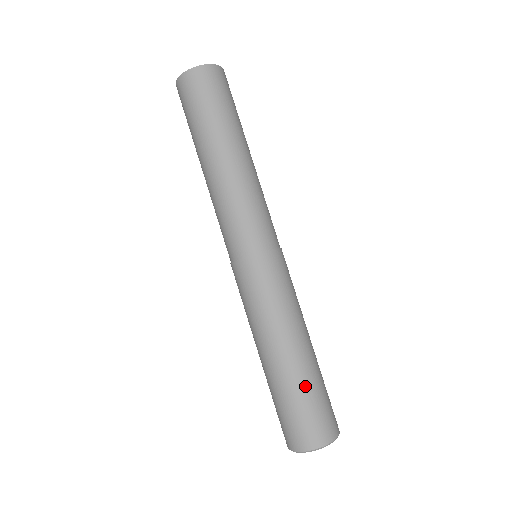
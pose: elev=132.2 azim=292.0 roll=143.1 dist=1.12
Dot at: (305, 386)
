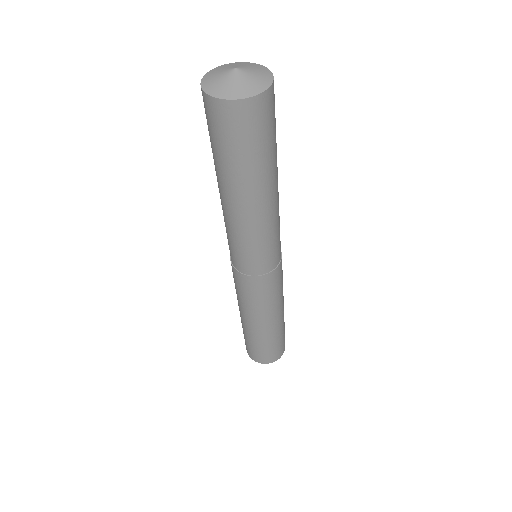
Dot at: (267, 342)
